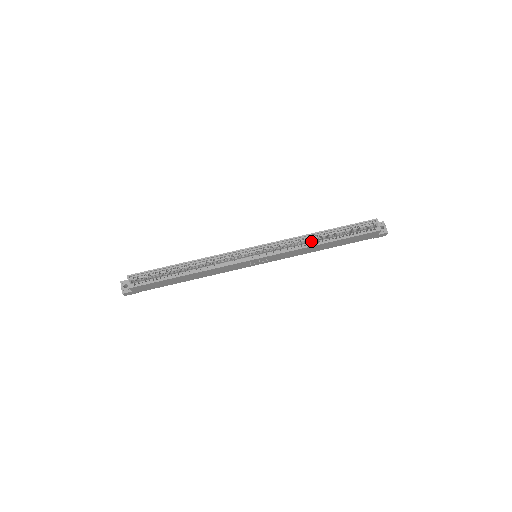
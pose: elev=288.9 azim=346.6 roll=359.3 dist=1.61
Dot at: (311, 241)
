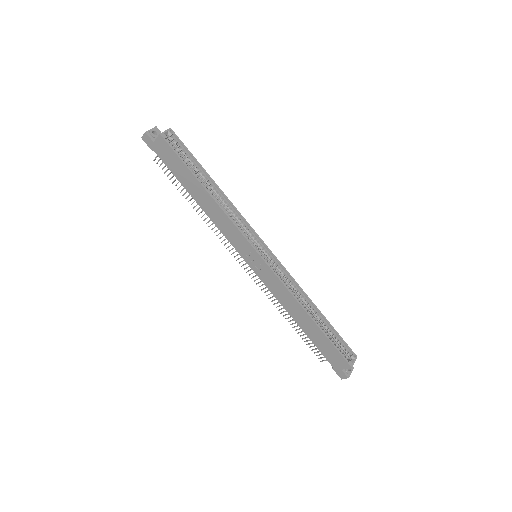
Dot at: occluded
